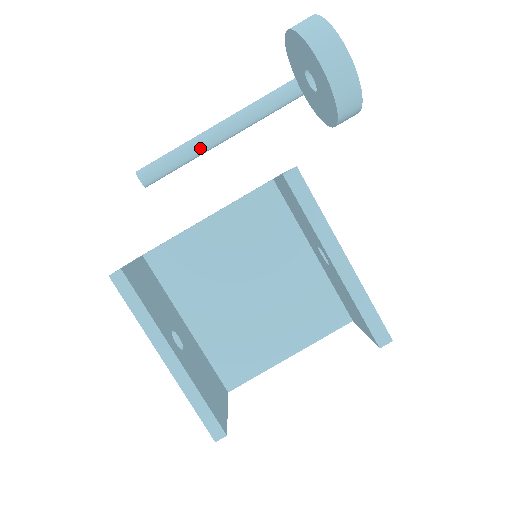
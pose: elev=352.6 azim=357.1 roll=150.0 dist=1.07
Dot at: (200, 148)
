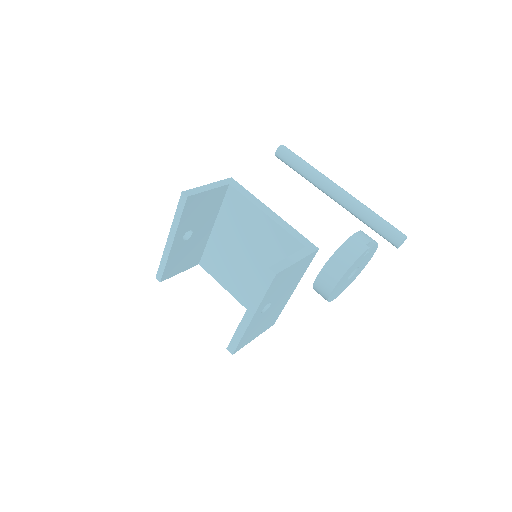
Dot at: (313, 183)
